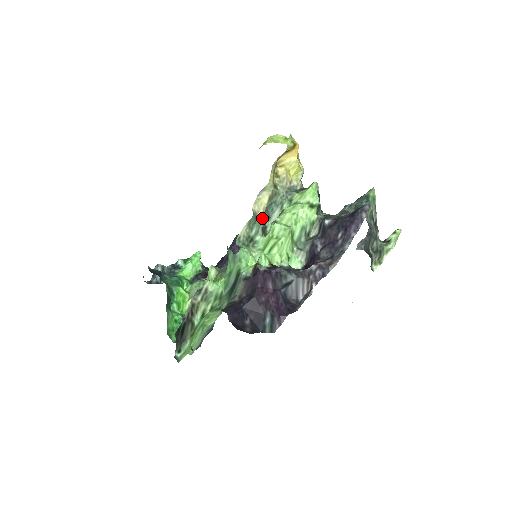
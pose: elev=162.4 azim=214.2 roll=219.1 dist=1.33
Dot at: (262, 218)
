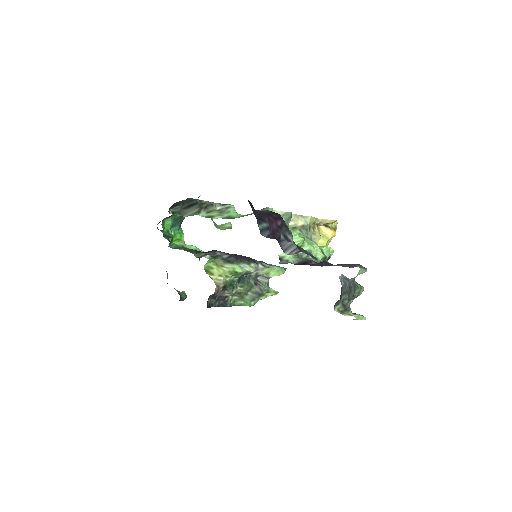
Dot at: (289, 229)
